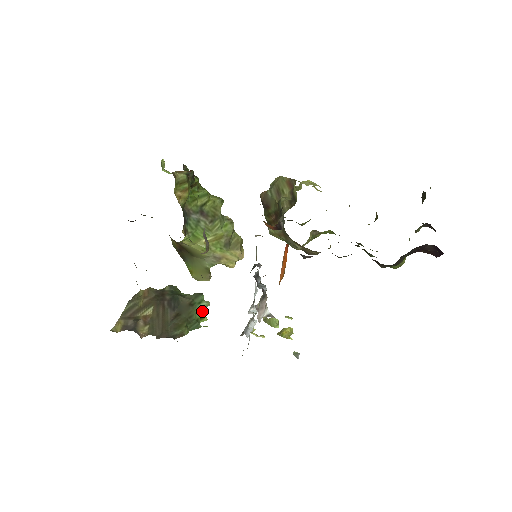
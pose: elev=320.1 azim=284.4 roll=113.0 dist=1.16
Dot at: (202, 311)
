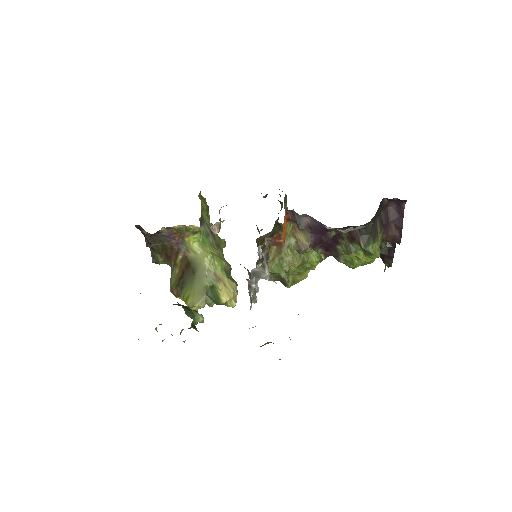
Dot at: (196, 321)
